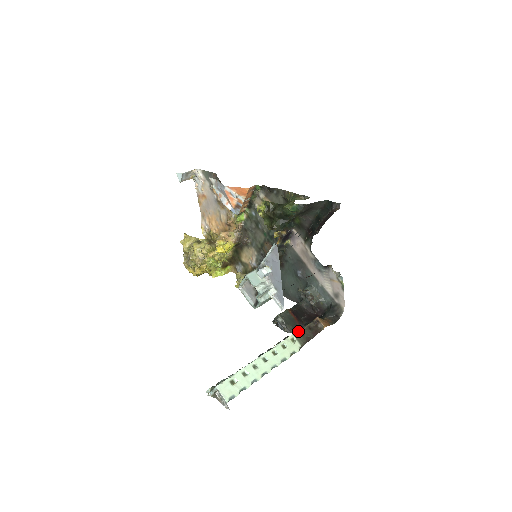
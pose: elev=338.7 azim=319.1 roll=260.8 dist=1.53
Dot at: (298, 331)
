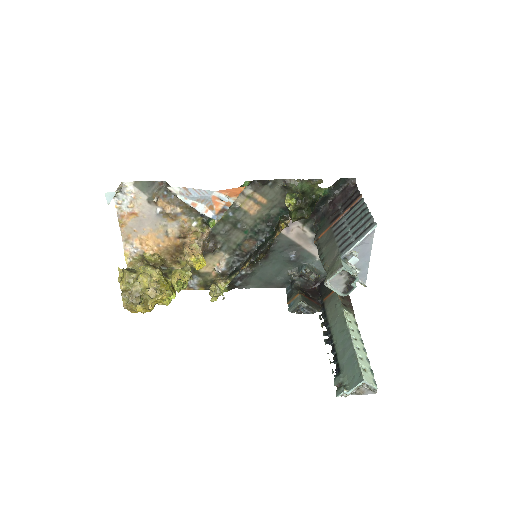
Dot at: (341, 304)
